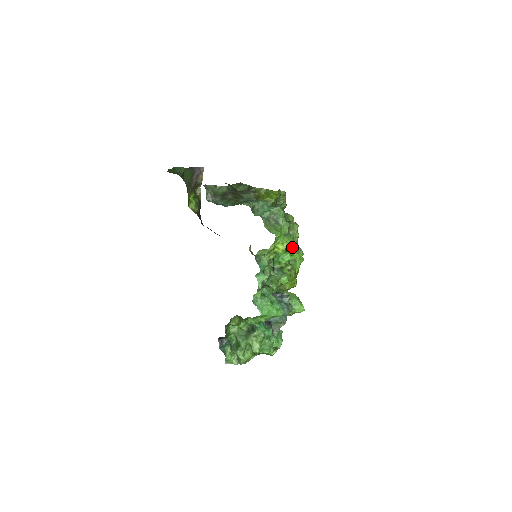
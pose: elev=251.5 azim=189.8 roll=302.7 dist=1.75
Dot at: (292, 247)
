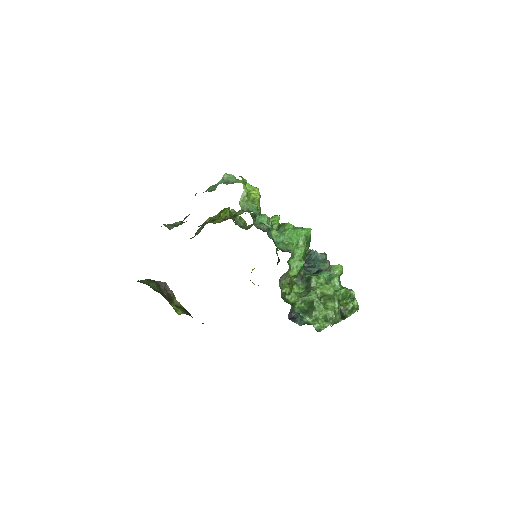
Dot at: occluded
